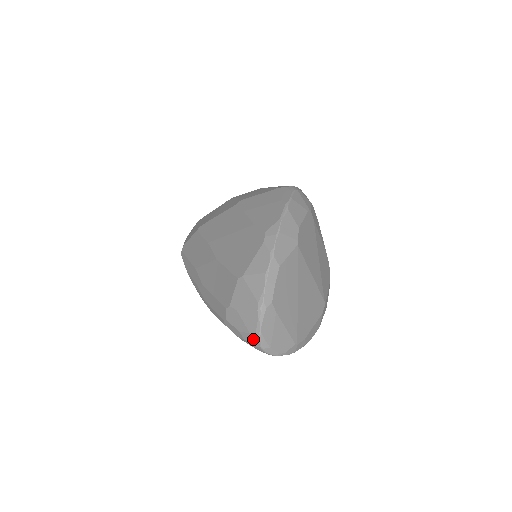
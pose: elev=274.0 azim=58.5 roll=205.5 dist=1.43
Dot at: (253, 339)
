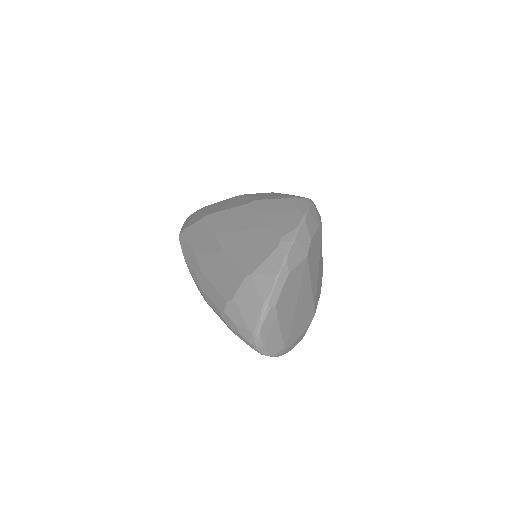
Dot at: (250, 336)
